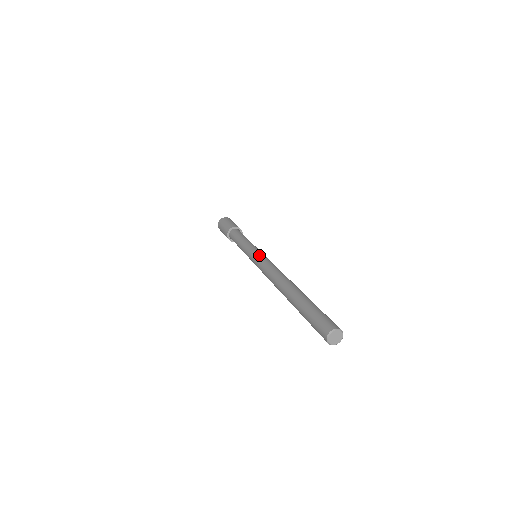
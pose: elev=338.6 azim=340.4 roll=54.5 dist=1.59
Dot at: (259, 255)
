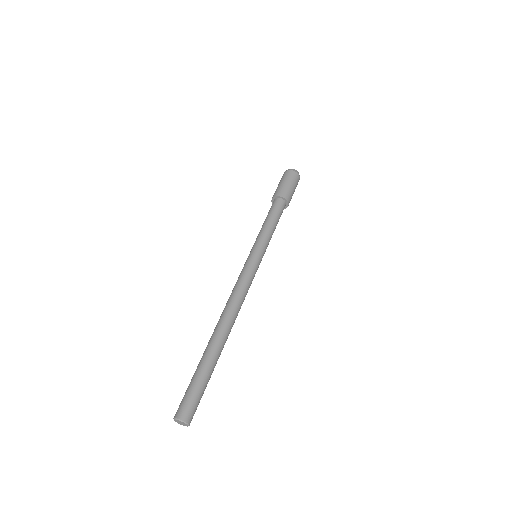
Dot at: (245, 264)
